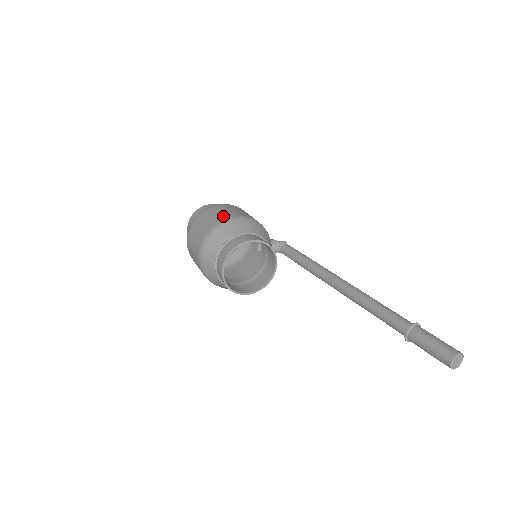
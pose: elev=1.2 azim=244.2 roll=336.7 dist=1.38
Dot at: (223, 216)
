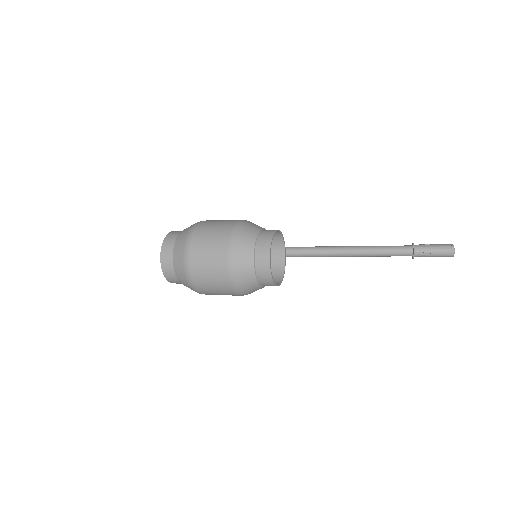
Dot at: (228, 223)
